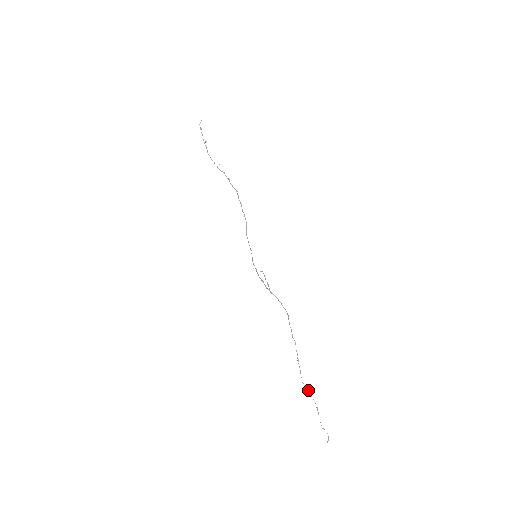
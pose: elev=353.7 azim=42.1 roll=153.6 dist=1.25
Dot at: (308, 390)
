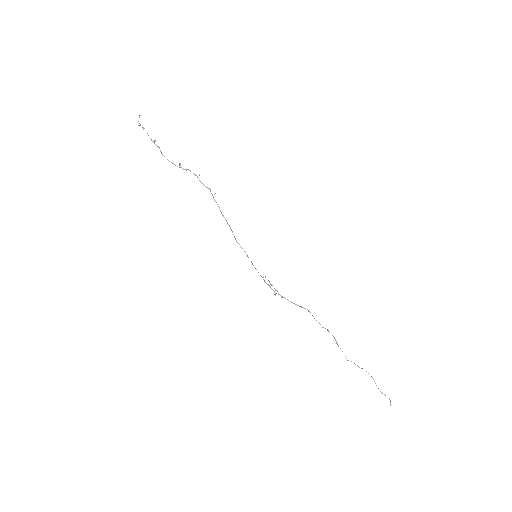
Dot at: (357, 365)
